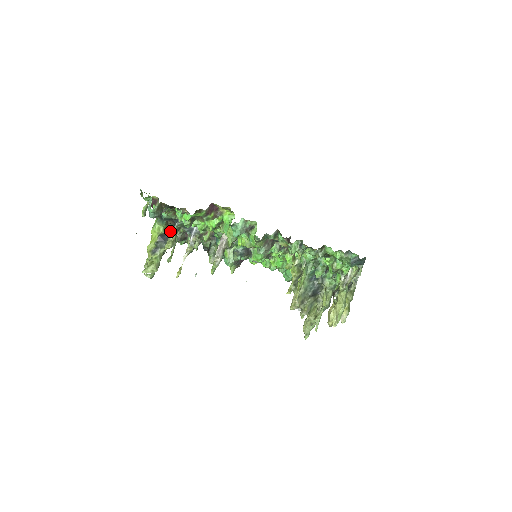
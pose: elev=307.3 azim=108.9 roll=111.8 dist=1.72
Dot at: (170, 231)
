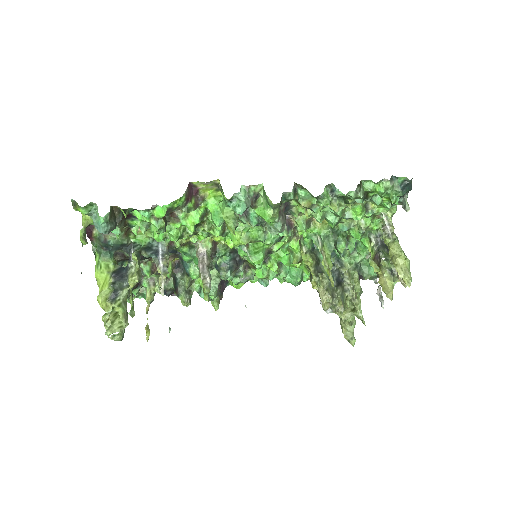
Dot at: occluded
